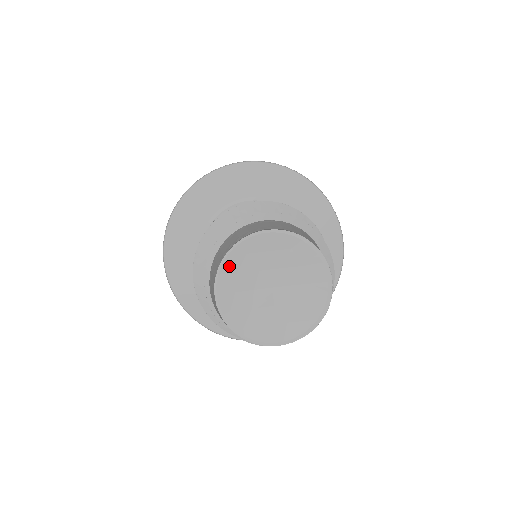
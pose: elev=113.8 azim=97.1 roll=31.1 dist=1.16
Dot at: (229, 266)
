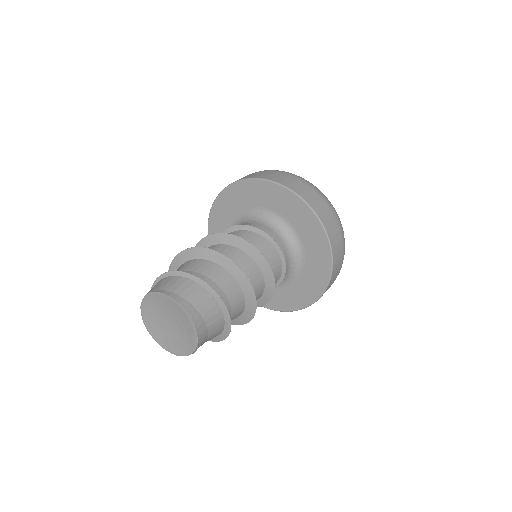
Dot at: (148, 301)
